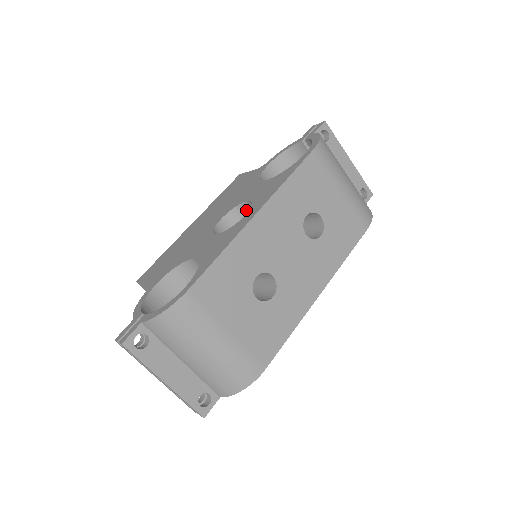
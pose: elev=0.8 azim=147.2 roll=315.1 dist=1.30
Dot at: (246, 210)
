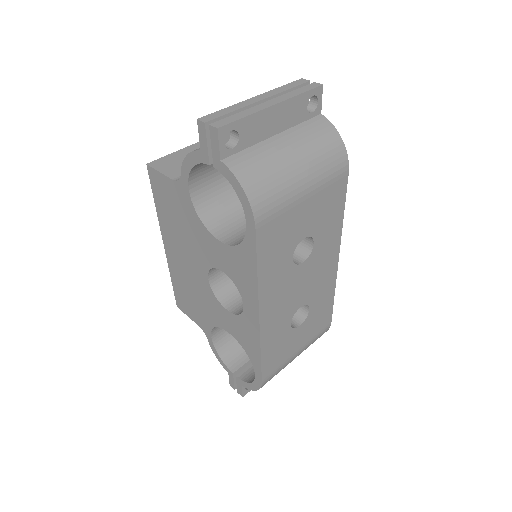
Dot at: occluded
